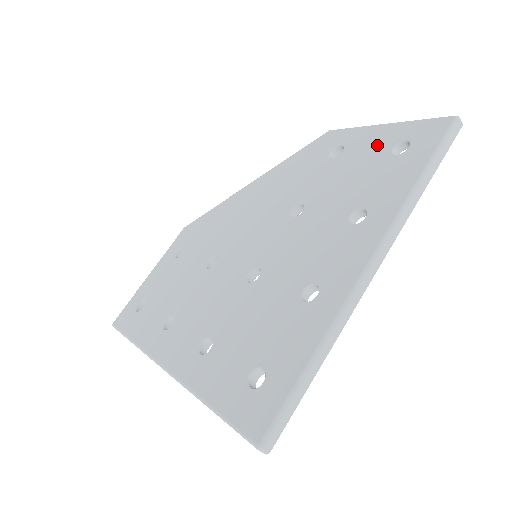
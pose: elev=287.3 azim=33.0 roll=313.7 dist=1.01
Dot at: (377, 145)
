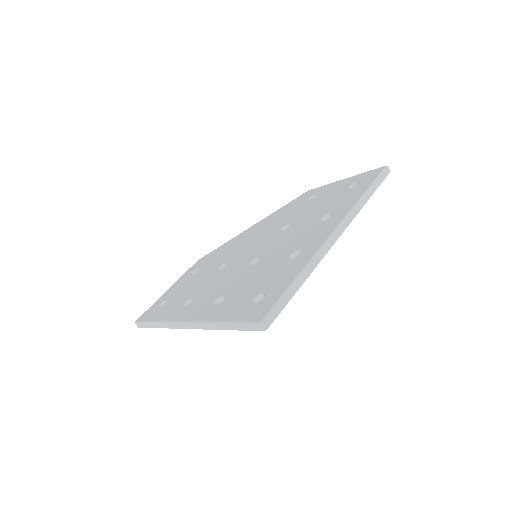
Dot at: (339, 188)
